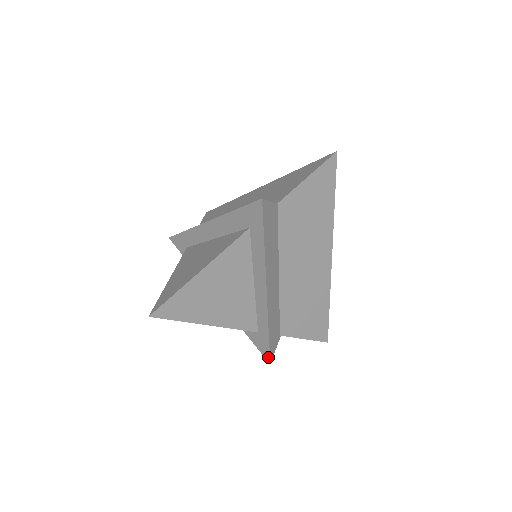
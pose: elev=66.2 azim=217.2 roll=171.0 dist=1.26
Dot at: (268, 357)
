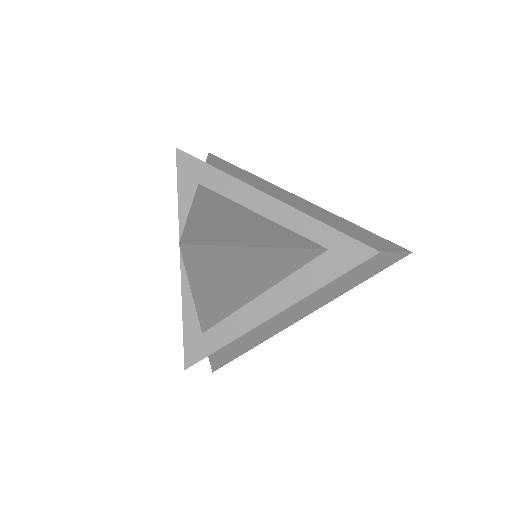
Dot at: (367, 250)
